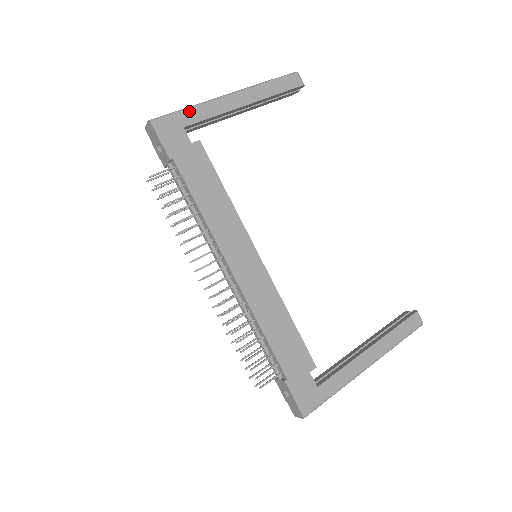
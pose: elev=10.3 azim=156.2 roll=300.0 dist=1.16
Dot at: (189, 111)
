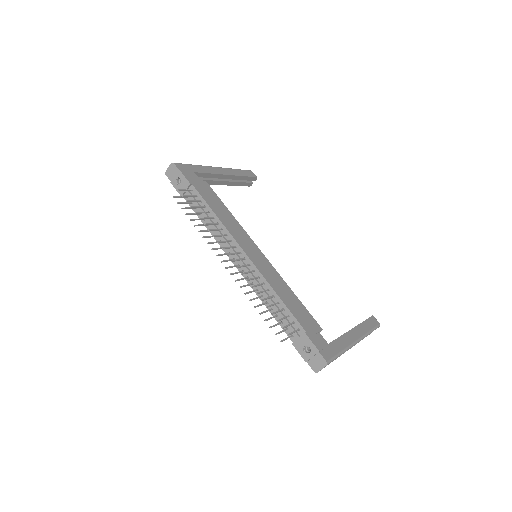
Dot at: (195, 166)
